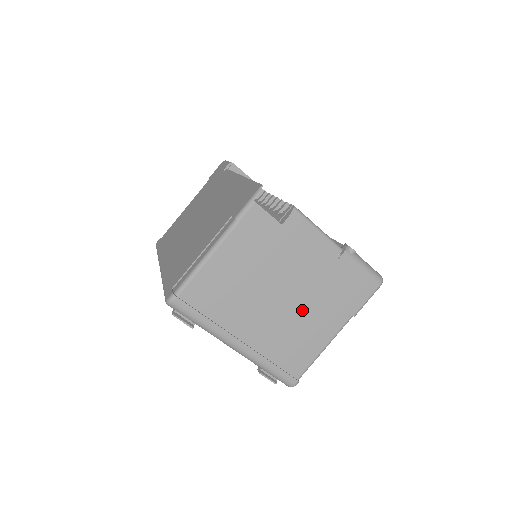
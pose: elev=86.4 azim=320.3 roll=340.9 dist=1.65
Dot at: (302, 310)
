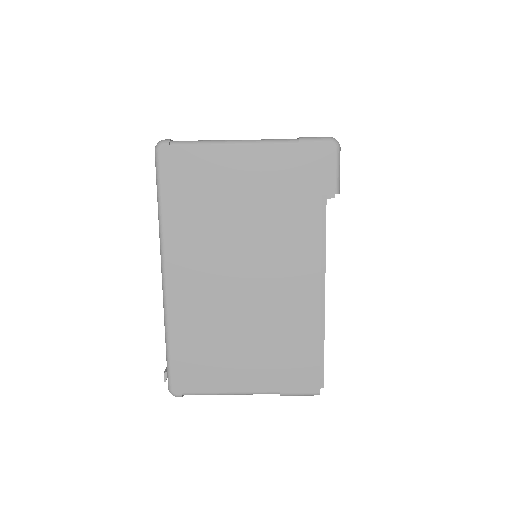
Dot at: occluded
